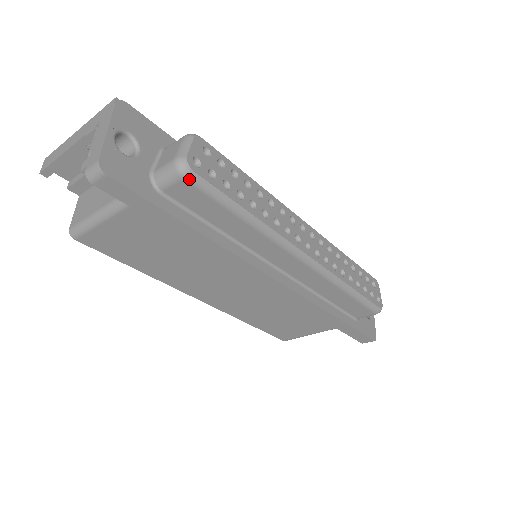
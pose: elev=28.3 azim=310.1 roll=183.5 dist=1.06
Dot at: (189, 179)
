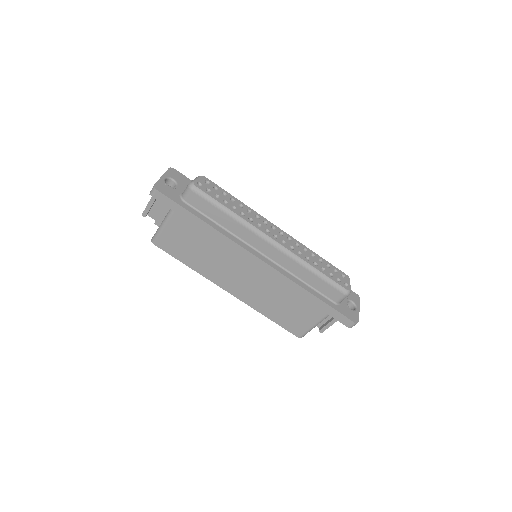
Dot at: (195, 191)
